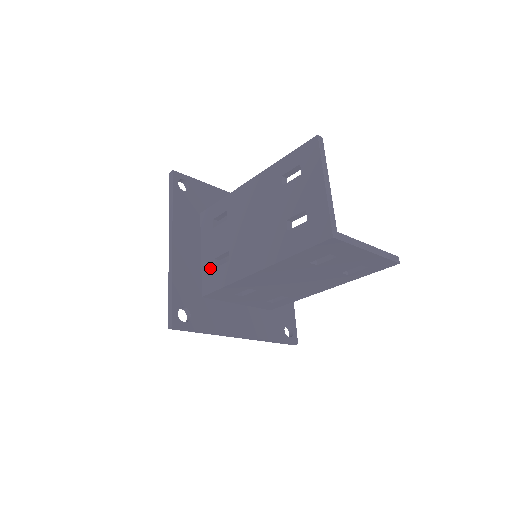
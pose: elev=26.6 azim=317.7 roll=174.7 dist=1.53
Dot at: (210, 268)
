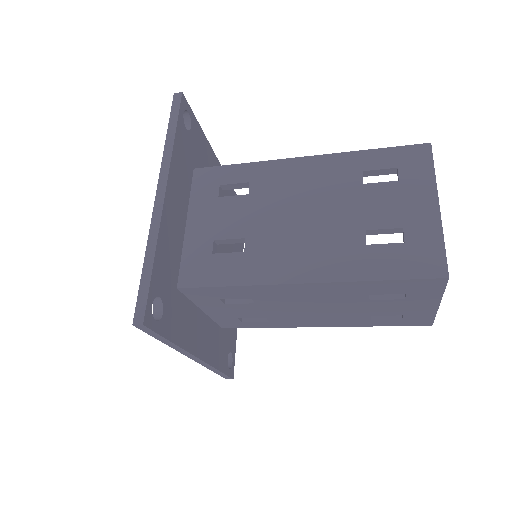
Dot at: (202, 251)
